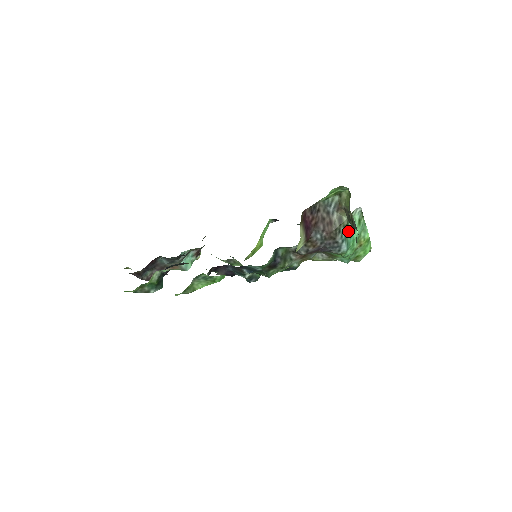
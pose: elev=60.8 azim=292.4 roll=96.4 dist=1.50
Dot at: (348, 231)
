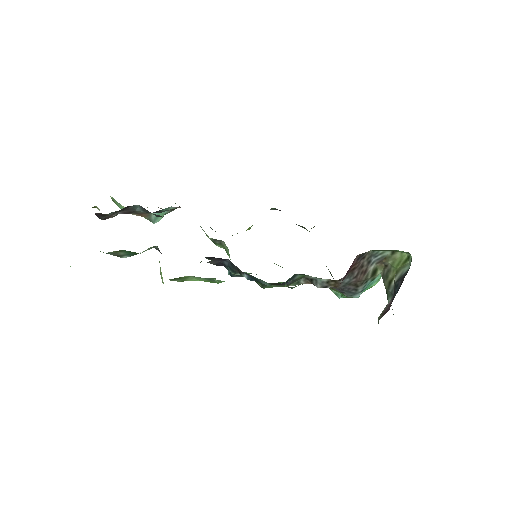
Dot at: (371, 282)
